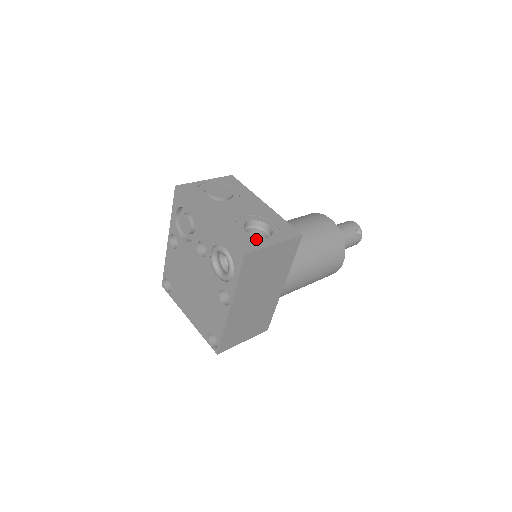
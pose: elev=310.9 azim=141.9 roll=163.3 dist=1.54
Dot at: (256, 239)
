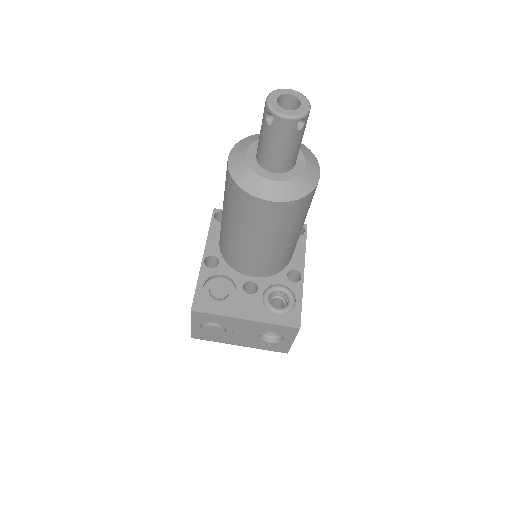
Dot at: (280, 344)
